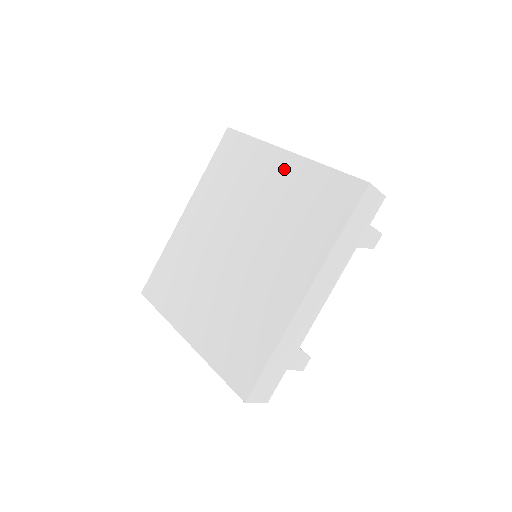
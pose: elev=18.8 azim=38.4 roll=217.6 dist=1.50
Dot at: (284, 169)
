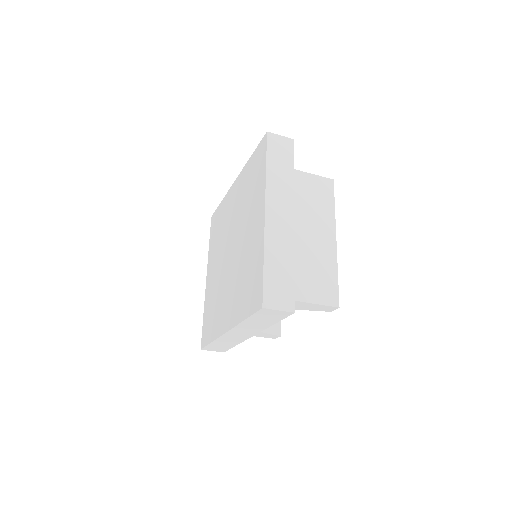
Dot at: (258, 226)
